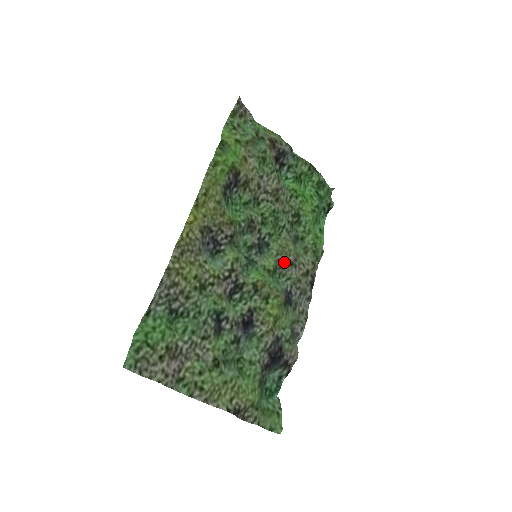
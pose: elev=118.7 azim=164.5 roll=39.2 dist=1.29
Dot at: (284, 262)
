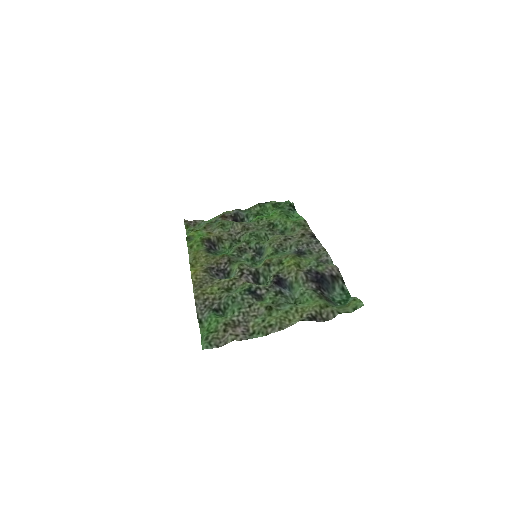
Dot at: (279, 243)
